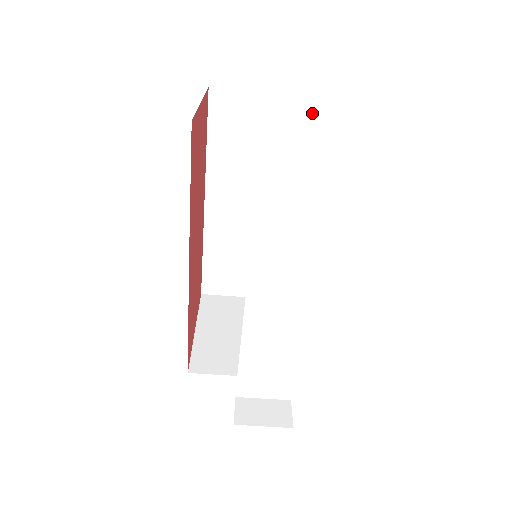
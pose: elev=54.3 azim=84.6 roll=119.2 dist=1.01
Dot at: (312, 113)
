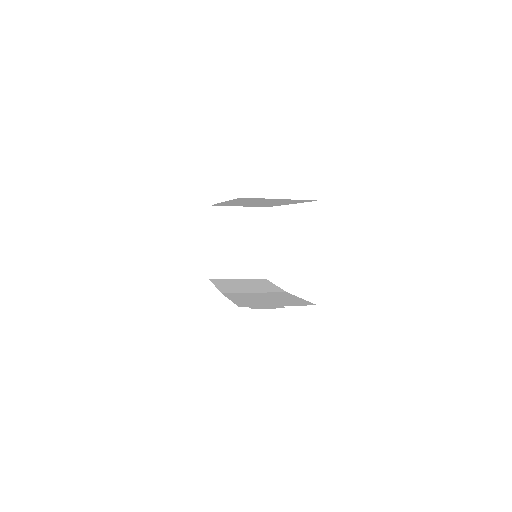
Dot at: occluded
